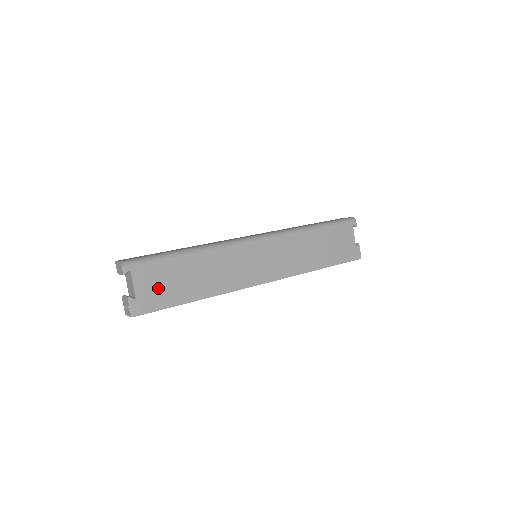
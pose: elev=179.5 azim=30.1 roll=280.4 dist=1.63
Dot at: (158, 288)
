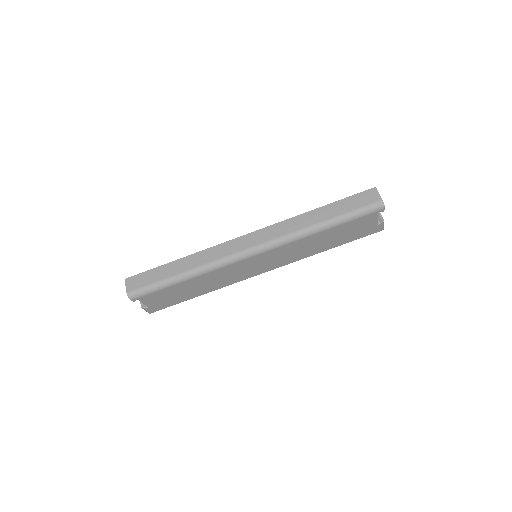
Dot at: (164, 299)
